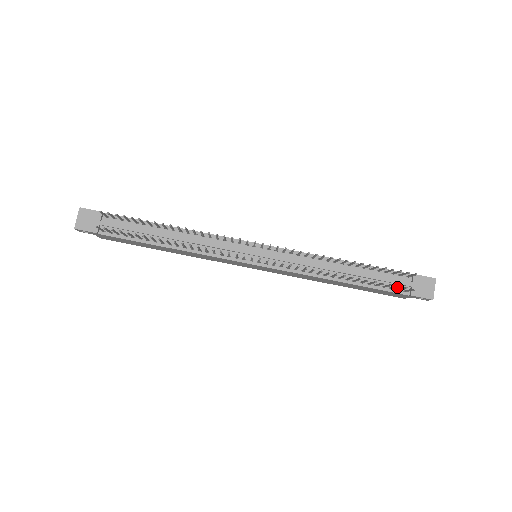
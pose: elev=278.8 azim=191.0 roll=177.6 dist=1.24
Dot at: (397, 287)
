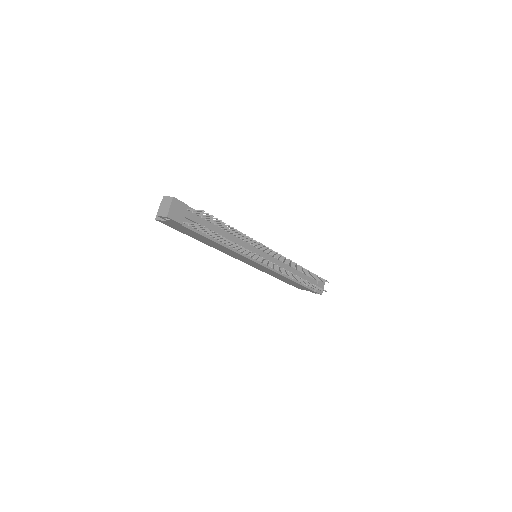
Dot at: occluded
